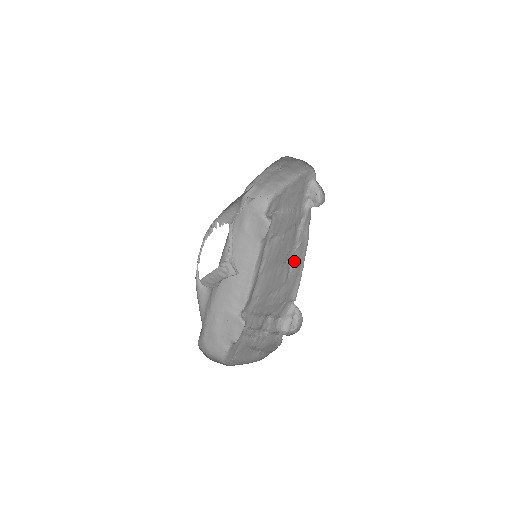
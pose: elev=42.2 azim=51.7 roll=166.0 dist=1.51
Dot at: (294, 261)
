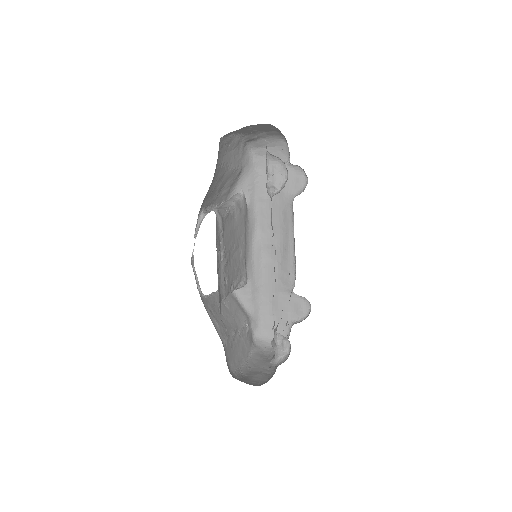
Dot at: (274, 271)
